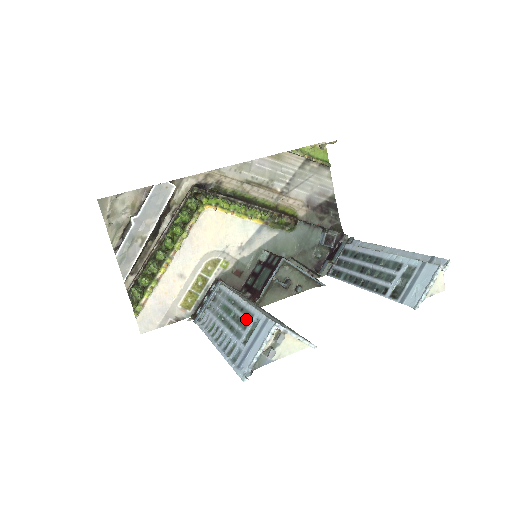
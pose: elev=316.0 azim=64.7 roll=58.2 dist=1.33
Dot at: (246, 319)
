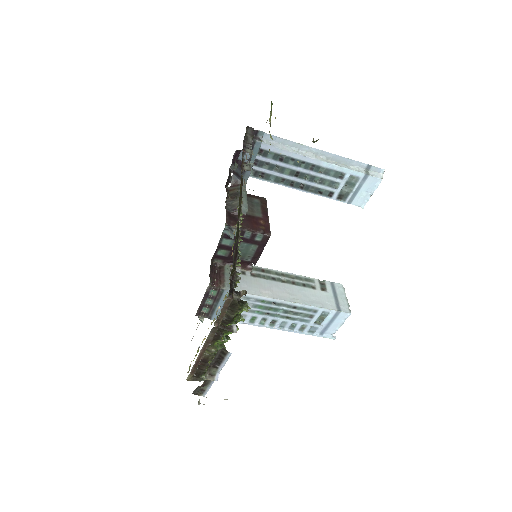
Dot at: (308, 313)
